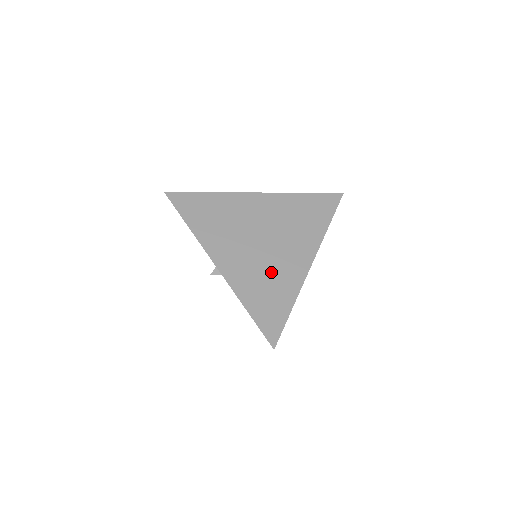
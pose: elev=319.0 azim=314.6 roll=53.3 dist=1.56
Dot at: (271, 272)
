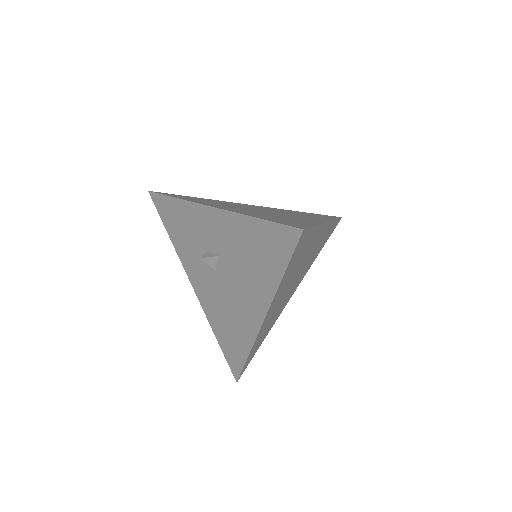
Dot at: (280, 216)
